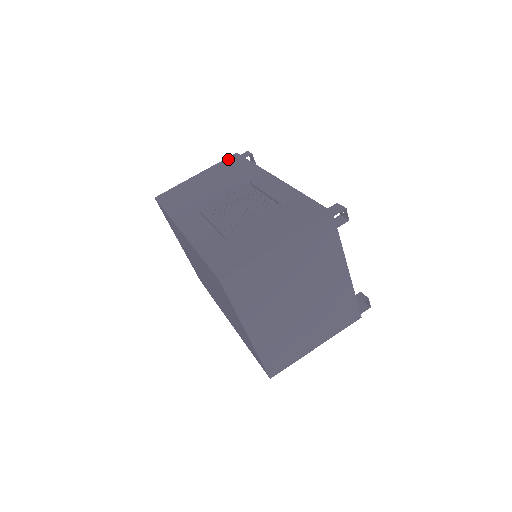
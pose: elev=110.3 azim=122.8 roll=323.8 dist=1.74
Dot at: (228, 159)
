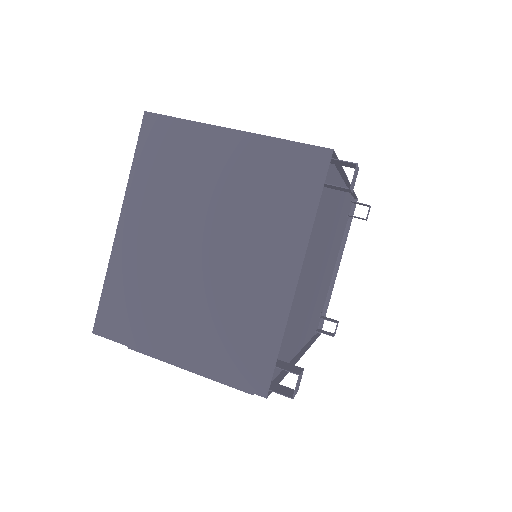
Dot at: occluded
